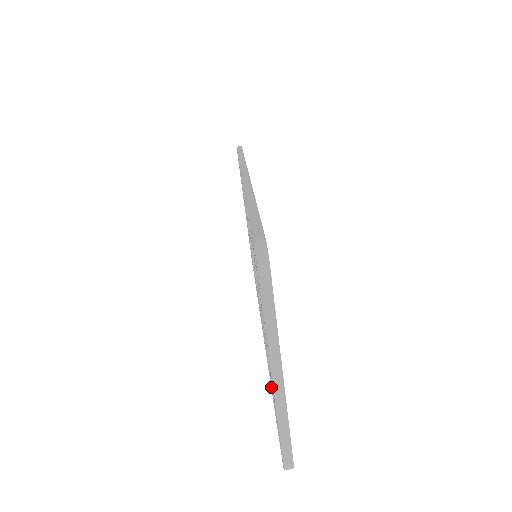
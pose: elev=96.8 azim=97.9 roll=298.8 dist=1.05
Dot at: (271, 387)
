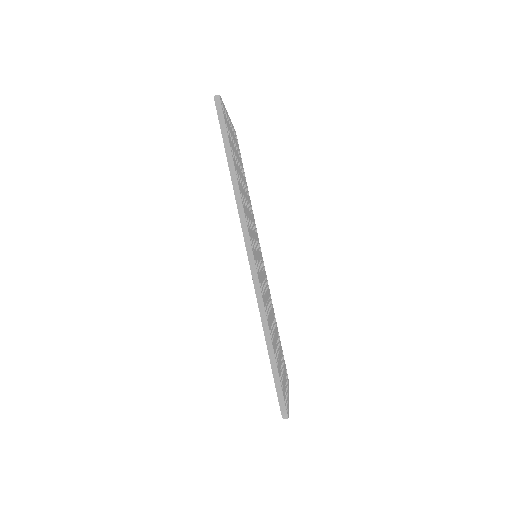
Dot at: occluded
